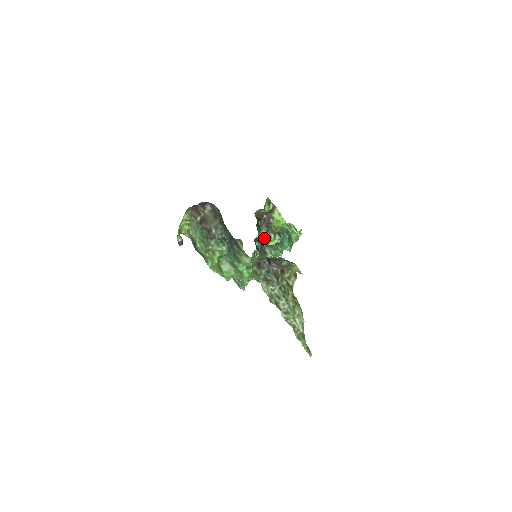
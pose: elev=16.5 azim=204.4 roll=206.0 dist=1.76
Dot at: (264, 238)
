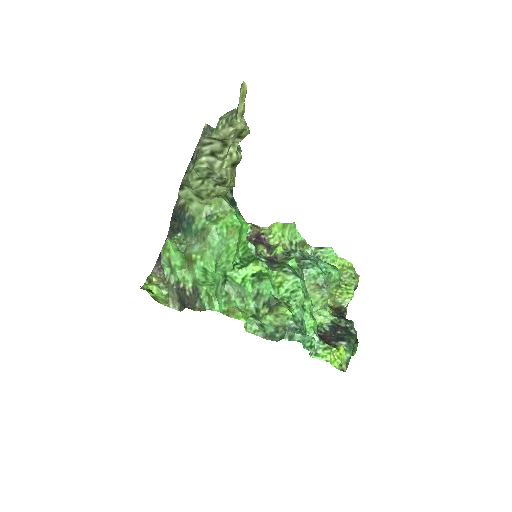
Dot at: (267, 254)
